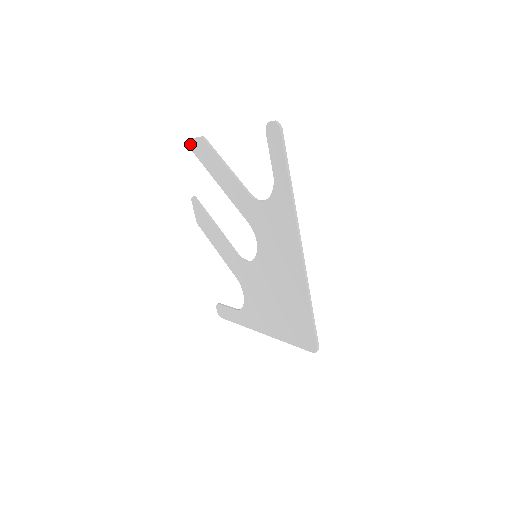
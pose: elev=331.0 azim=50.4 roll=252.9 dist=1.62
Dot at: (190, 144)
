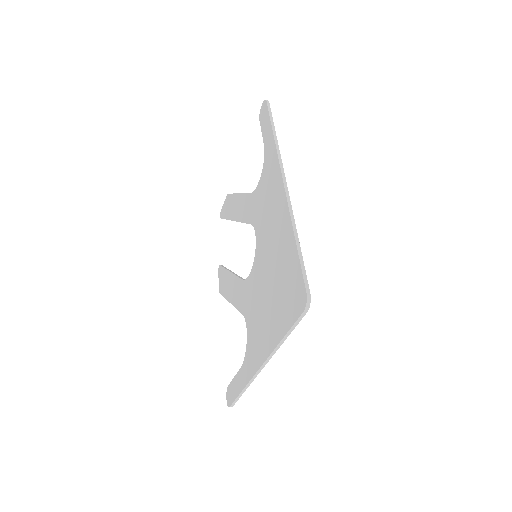
Dot at: (221, 214)
